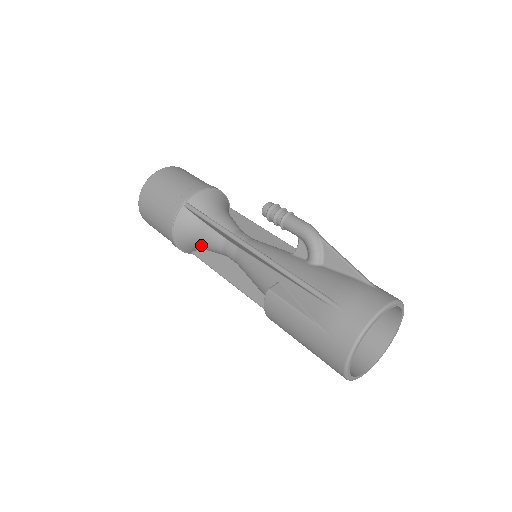
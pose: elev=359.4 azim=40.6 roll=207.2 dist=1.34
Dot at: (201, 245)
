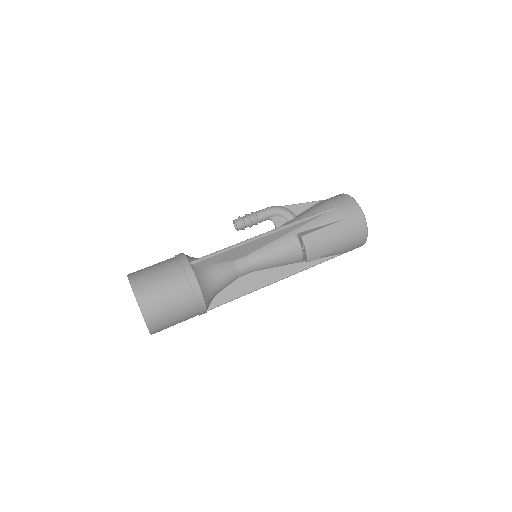
Dot at: (219, 285)
